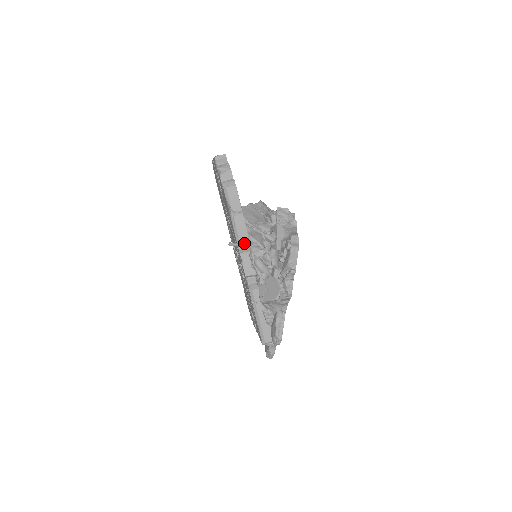
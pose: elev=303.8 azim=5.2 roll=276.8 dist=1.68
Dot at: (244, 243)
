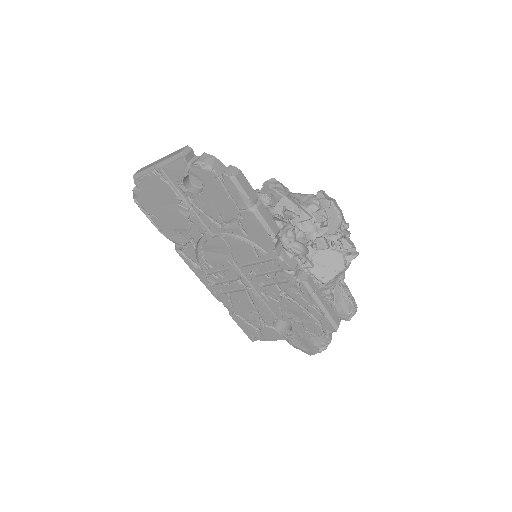
Dot at: (277, 234)
